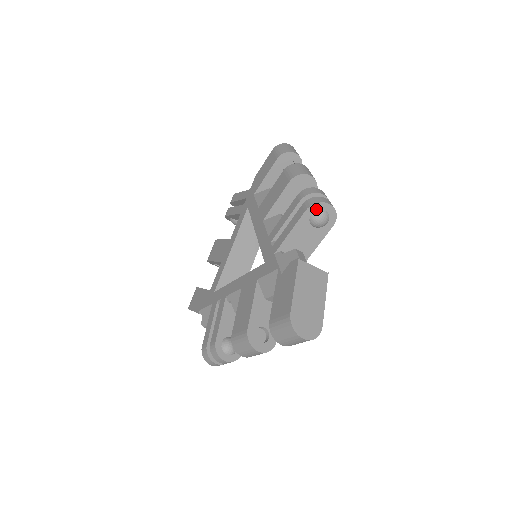
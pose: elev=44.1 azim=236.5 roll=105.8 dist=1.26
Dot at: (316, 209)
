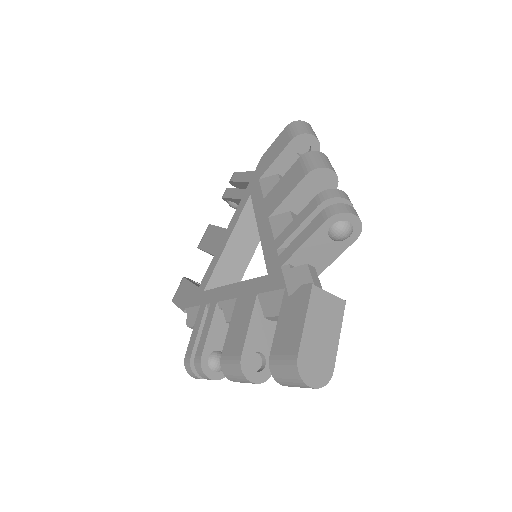
Dot at: (338, 220)
